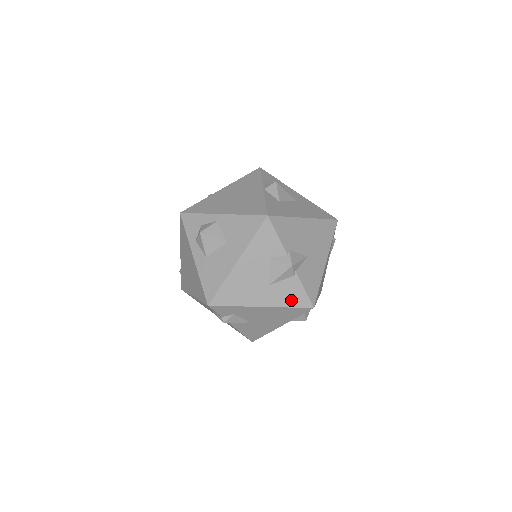
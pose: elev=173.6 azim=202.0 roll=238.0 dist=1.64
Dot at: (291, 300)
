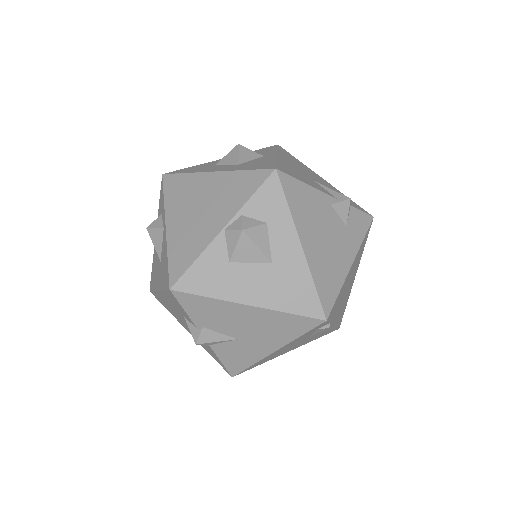
Dot at: (211, 354)
